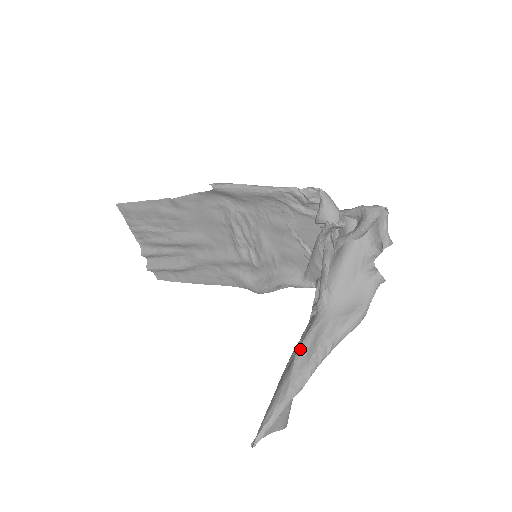
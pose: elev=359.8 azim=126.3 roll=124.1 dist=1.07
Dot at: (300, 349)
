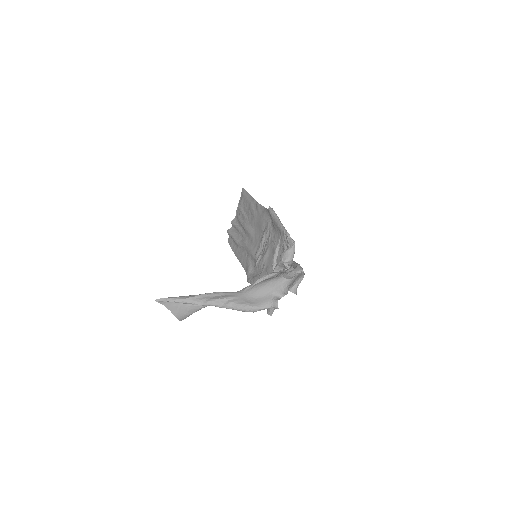
Dot at: (214, 293)
